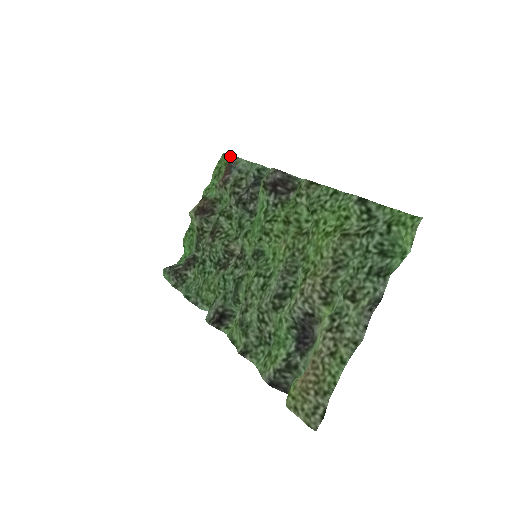
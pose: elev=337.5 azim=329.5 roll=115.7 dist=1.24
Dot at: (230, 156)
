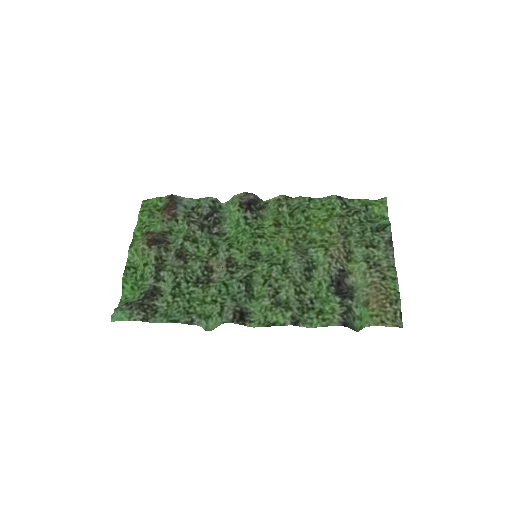
Dot at: (170, 196)
